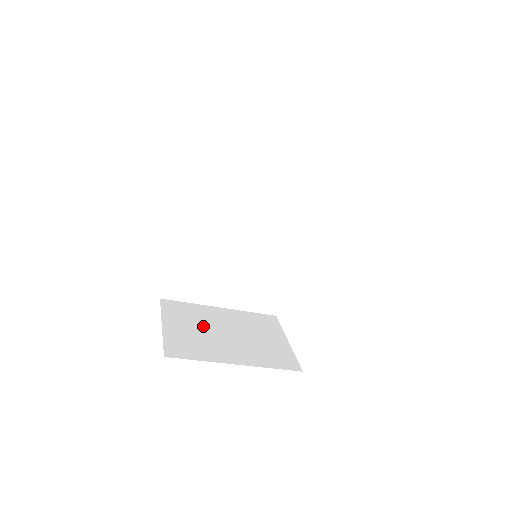
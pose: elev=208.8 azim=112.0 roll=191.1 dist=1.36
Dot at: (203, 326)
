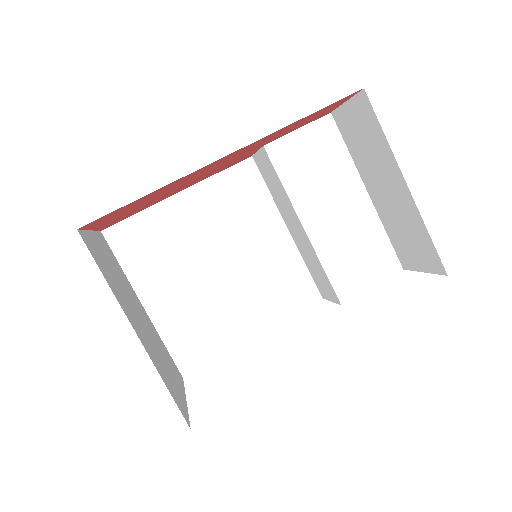
Dot at: (123, 284)
